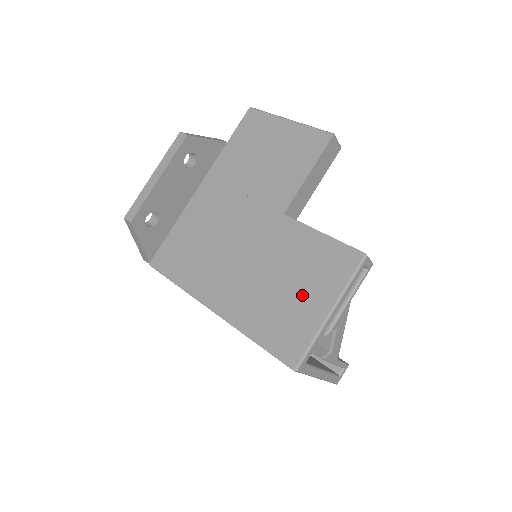
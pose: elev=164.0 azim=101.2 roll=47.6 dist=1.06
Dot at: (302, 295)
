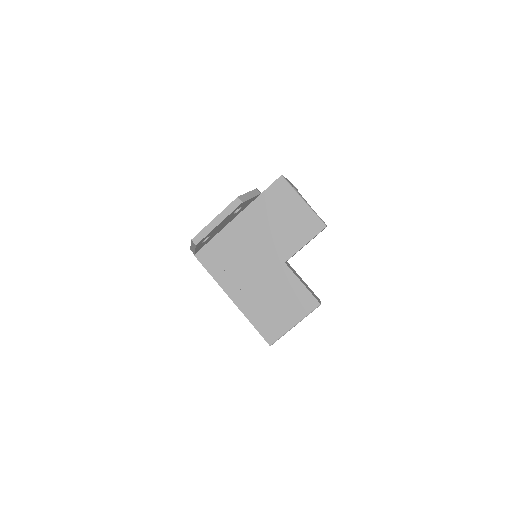
Dot at: (283, 312)
